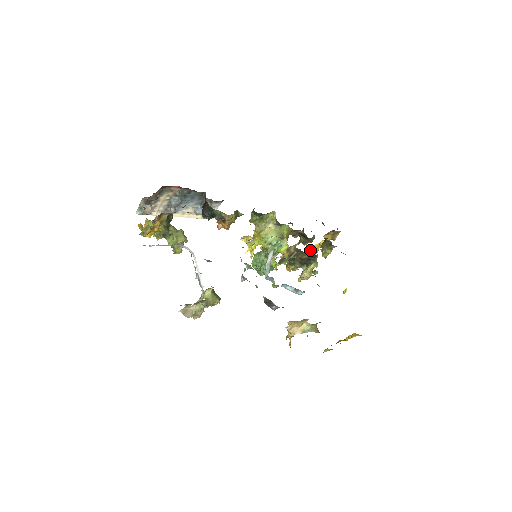
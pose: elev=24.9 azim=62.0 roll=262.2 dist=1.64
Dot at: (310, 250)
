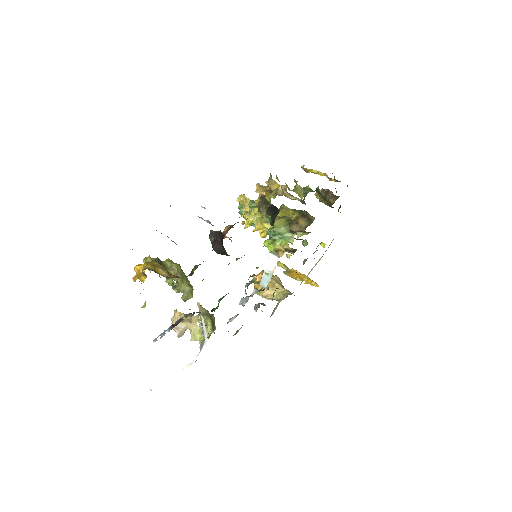
Dot at: (304, 169)
